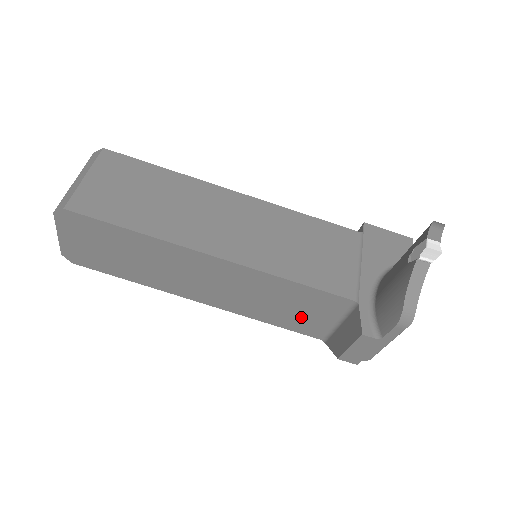
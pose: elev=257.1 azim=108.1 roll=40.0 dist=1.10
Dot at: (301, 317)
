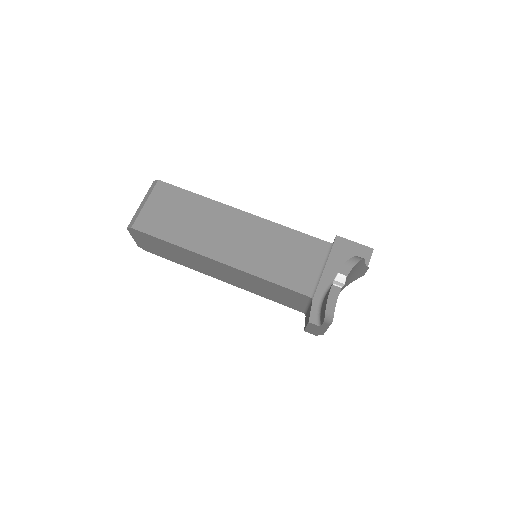
Dot at: (285, 299)
